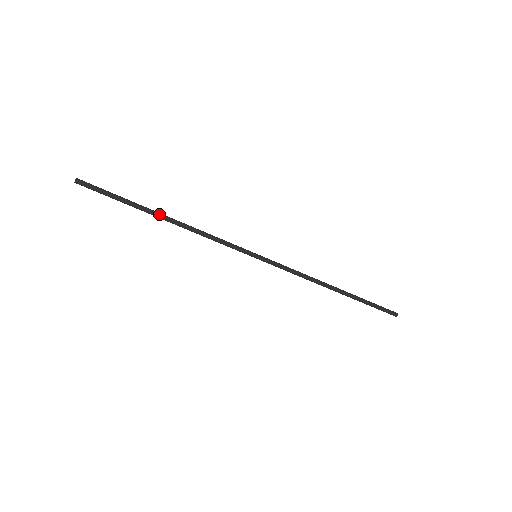
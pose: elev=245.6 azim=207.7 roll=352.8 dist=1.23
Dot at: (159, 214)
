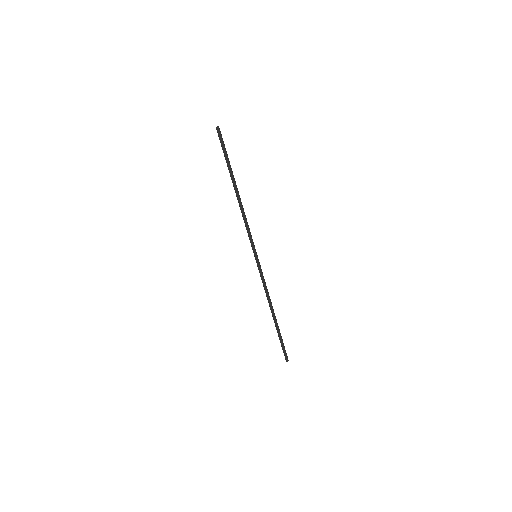
Dot at: (236, 185)
